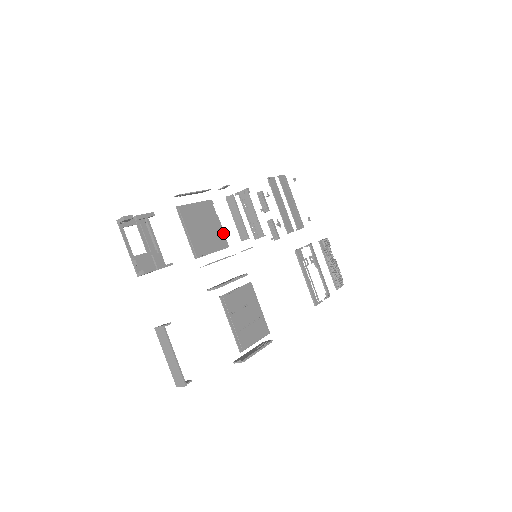
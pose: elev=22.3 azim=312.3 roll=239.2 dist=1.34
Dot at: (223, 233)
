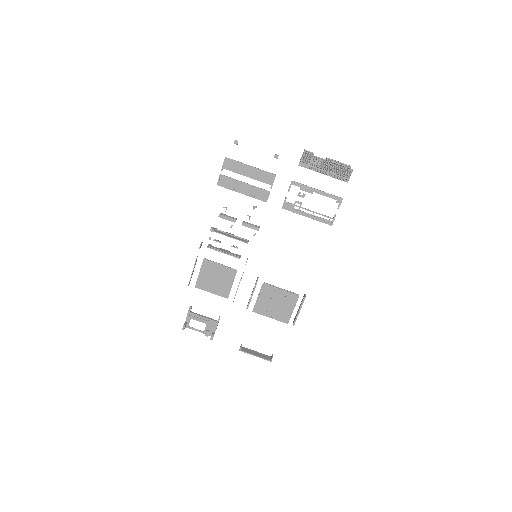
Dot at: (227, 267)
